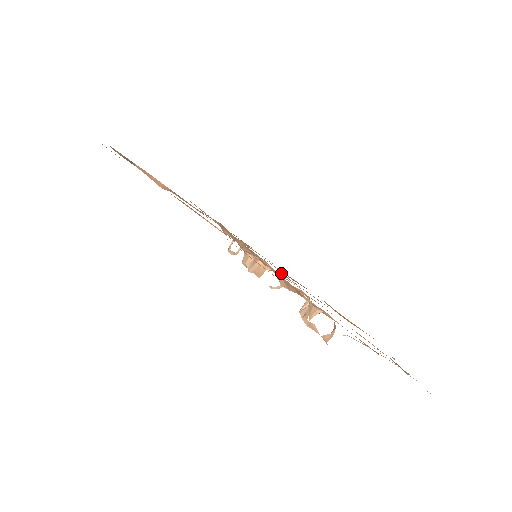
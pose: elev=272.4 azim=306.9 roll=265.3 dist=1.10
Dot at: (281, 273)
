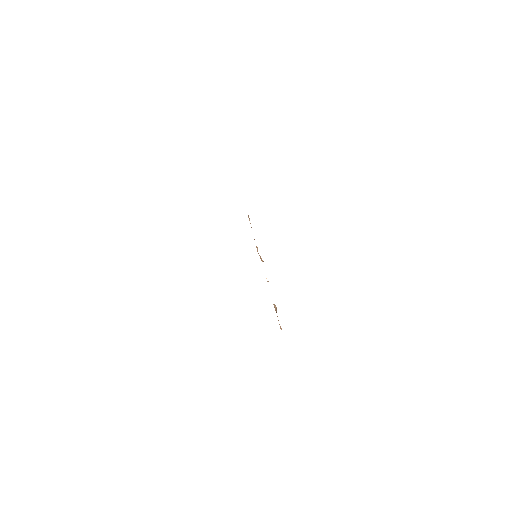
Dot at: occluded
